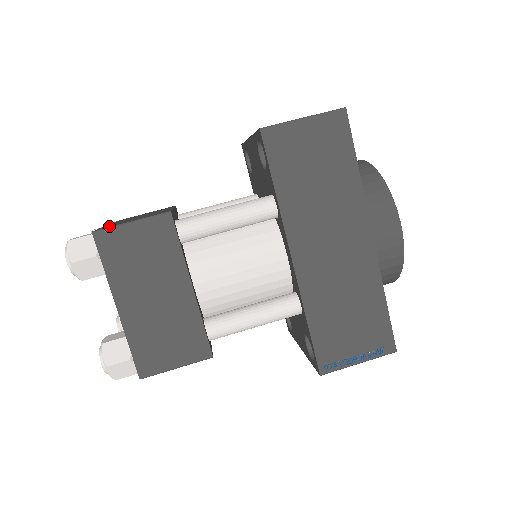
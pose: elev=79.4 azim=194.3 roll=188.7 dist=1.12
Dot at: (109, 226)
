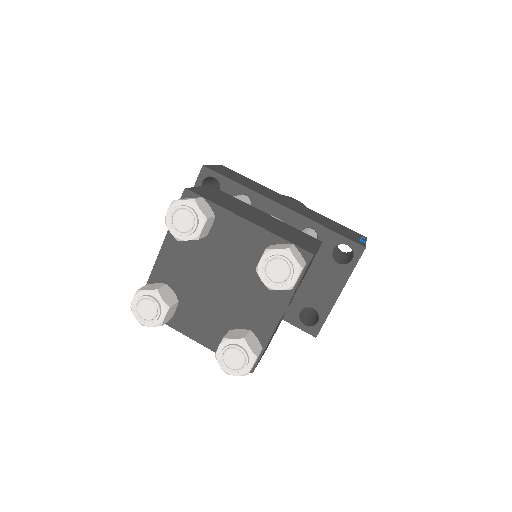
Dot at: occluded
